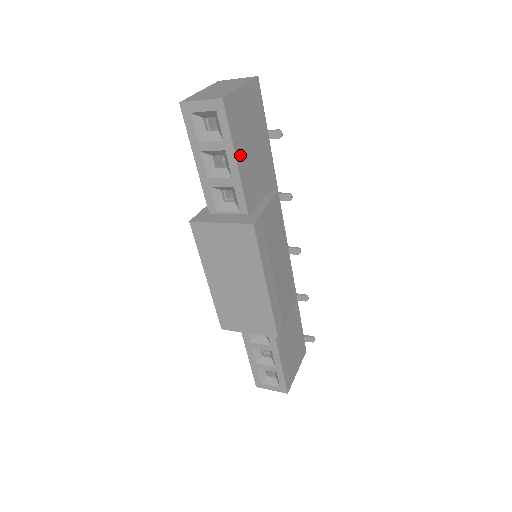
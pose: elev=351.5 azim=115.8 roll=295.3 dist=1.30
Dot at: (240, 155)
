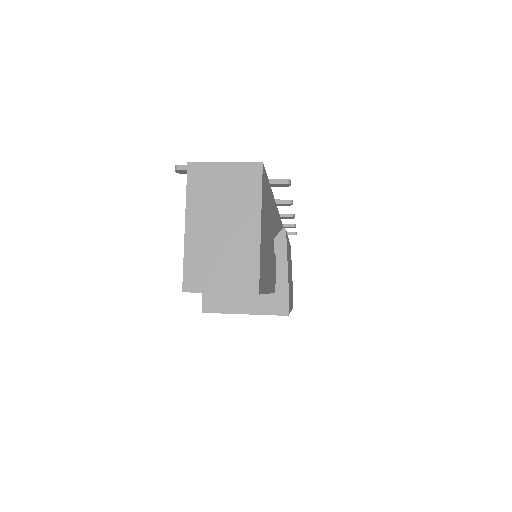
Dot at: (267, 280)
